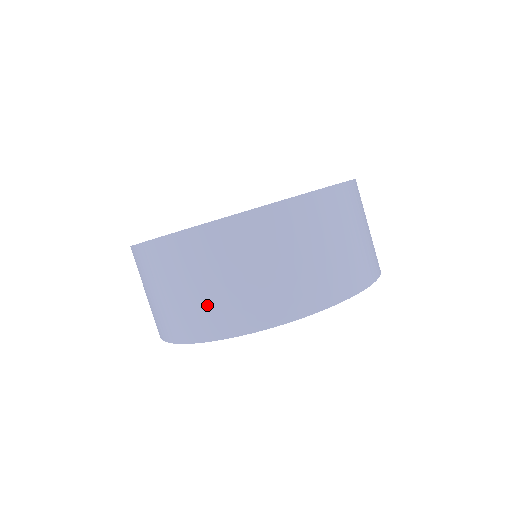
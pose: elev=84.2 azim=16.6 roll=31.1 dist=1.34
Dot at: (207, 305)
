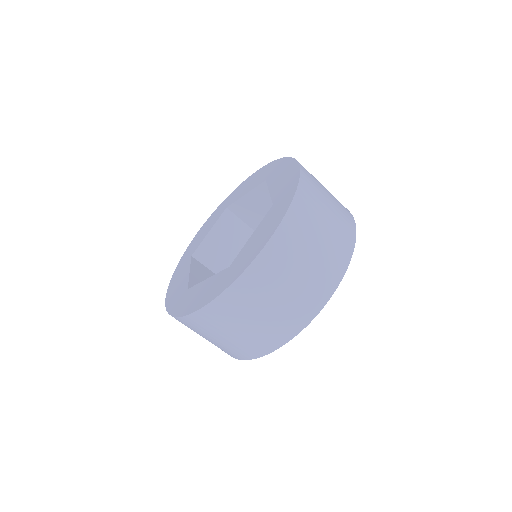
Dot at: occluded
